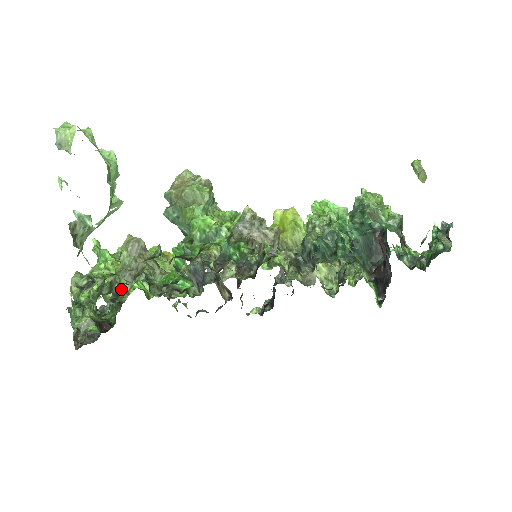
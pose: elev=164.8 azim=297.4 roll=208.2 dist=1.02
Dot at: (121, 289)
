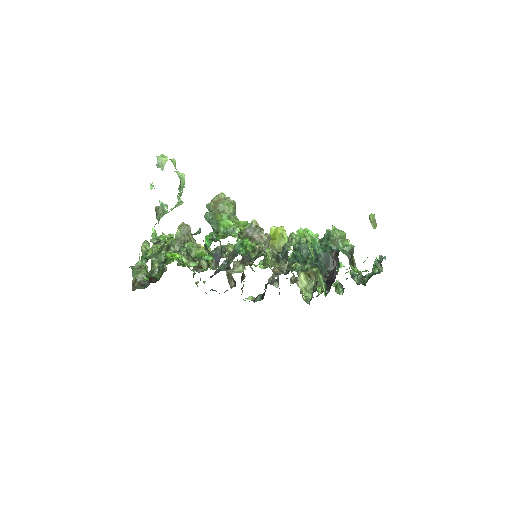
Dot at: (174, 249)
